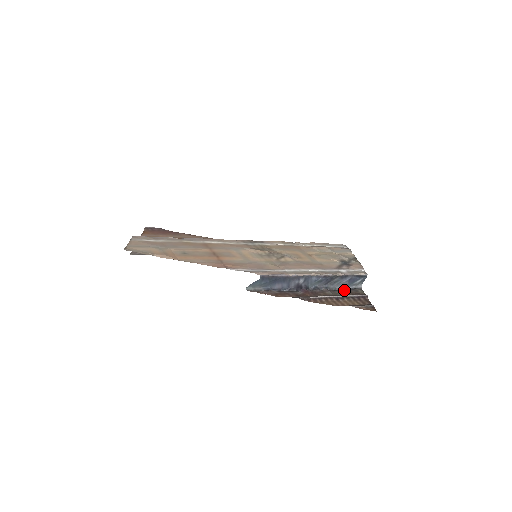
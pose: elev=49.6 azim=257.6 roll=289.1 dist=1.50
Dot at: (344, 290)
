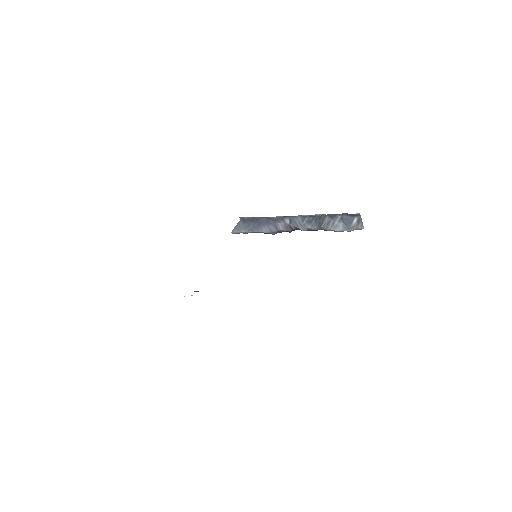
Dot at: (343, 230)
